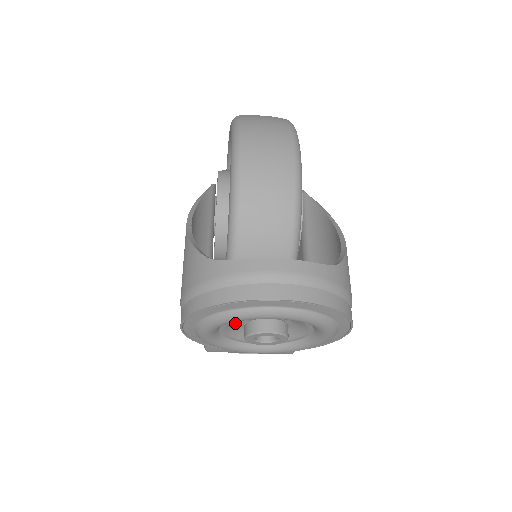
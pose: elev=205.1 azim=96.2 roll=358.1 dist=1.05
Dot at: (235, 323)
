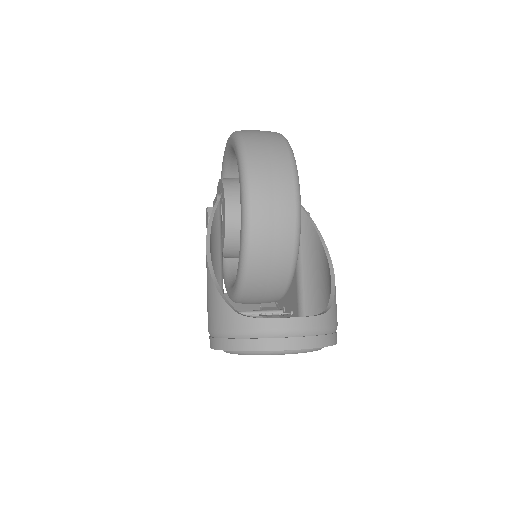
Dot at: occluded
